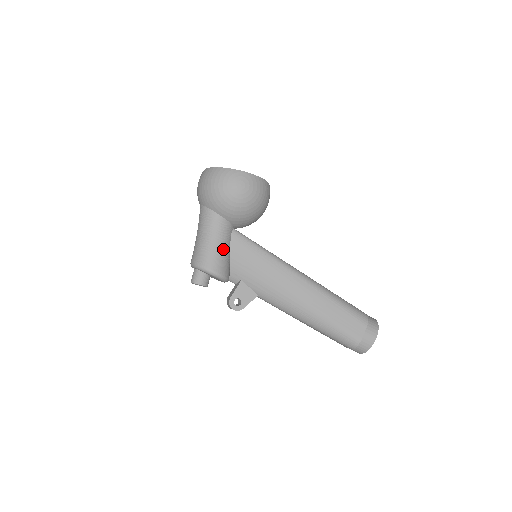
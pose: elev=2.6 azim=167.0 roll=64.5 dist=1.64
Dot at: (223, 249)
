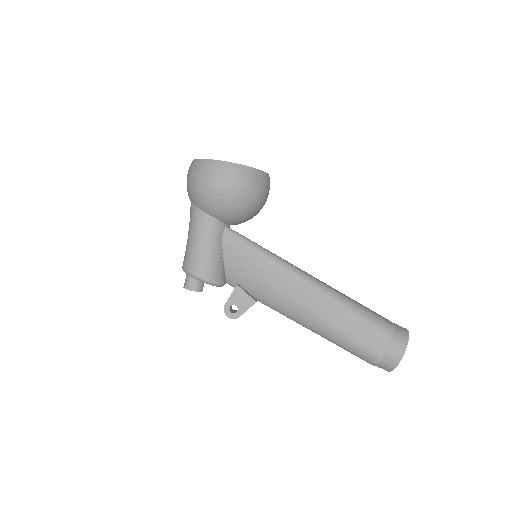
Dot at: (212, 251)
